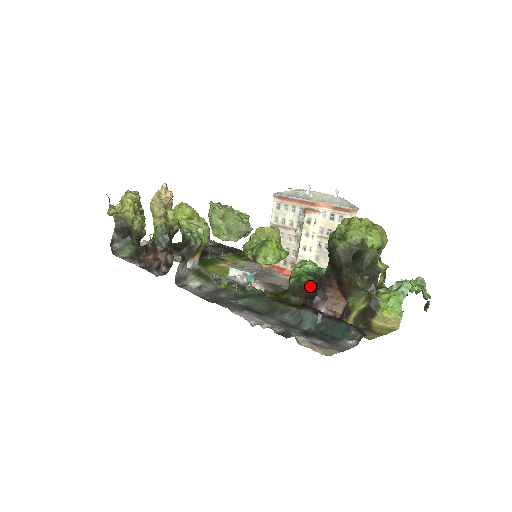
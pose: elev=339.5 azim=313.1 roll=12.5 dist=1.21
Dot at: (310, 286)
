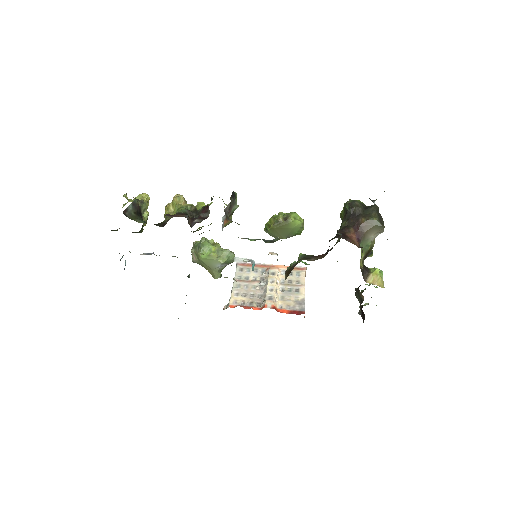
Dot at: occluded
